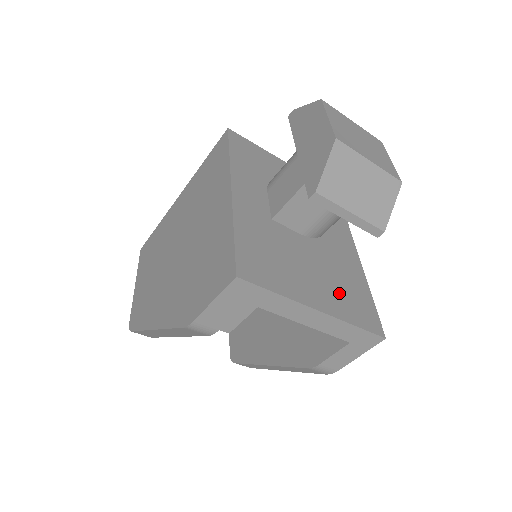
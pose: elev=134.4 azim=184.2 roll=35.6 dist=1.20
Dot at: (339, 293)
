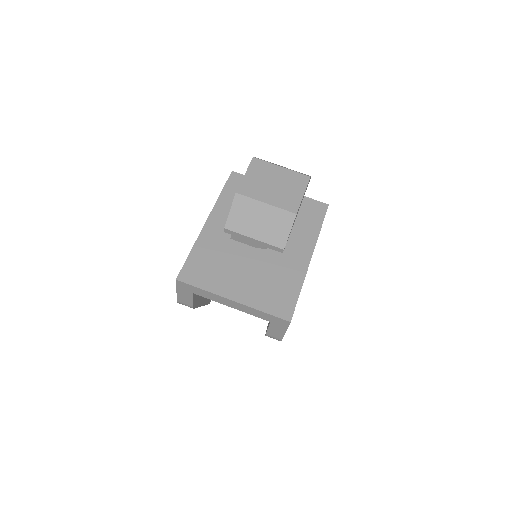
Dot at: (263, 289)
